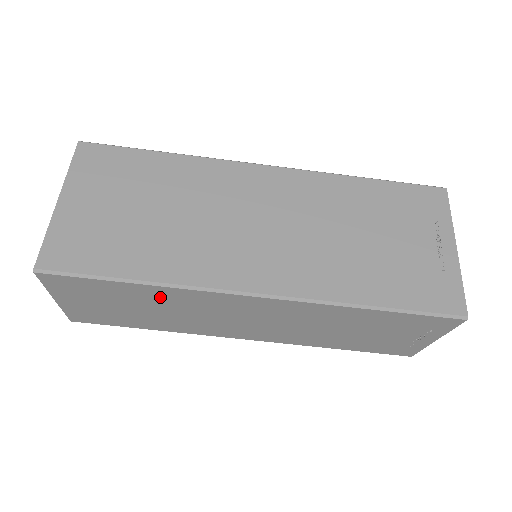
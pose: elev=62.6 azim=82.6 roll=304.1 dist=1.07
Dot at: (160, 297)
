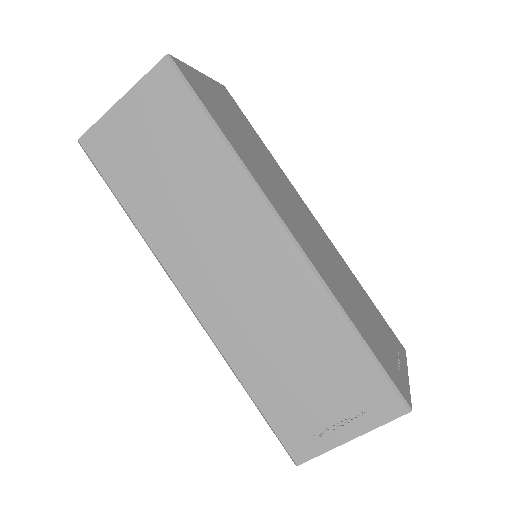
Dot at: (211, 168)
